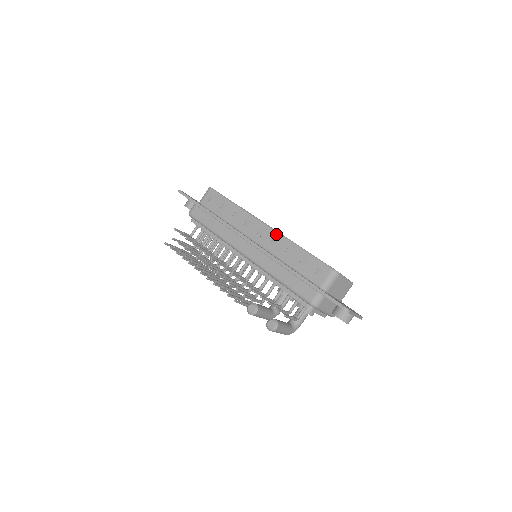
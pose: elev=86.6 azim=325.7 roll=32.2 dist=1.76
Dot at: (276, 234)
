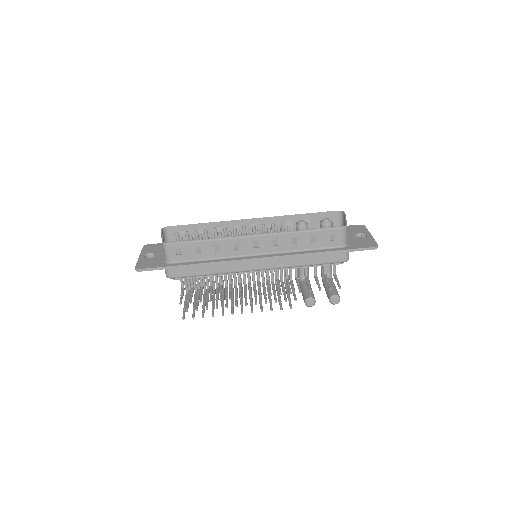
Dot at: (272, 237)
